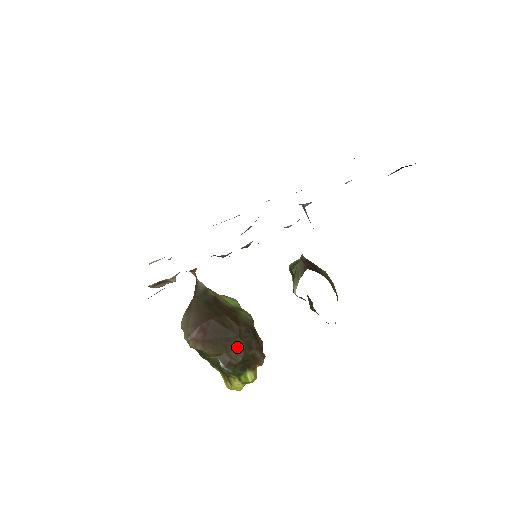
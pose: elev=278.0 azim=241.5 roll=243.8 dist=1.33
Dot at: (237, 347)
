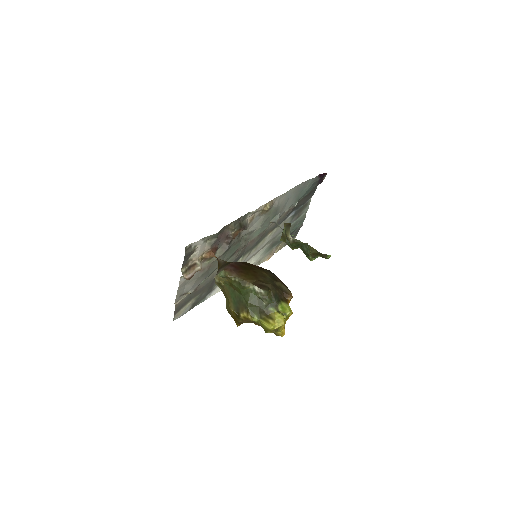
Dot at: (265, 277)
